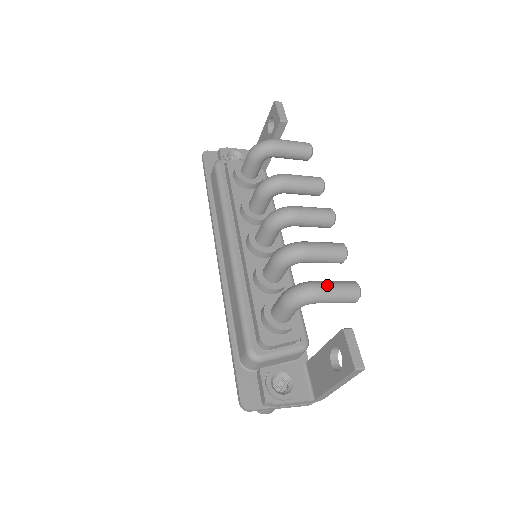
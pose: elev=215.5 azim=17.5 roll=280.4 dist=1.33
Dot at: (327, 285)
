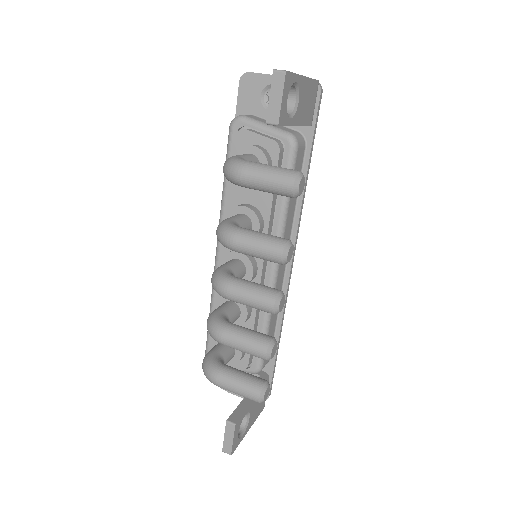
Dot at: (225, 383)
